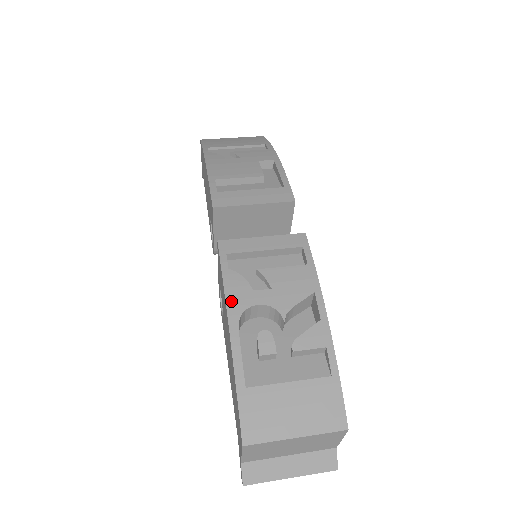
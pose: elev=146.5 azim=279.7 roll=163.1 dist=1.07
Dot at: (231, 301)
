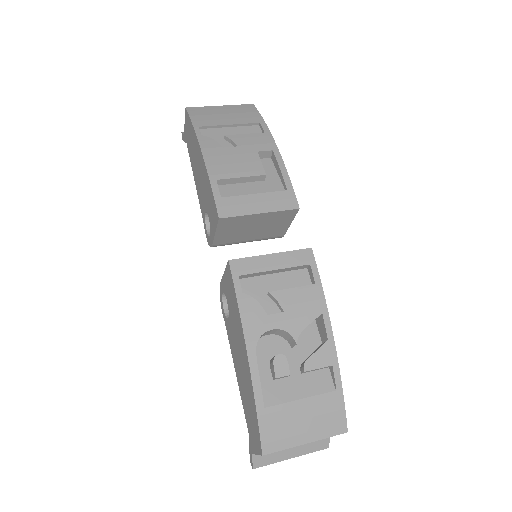
Dot at: (248, 327)
